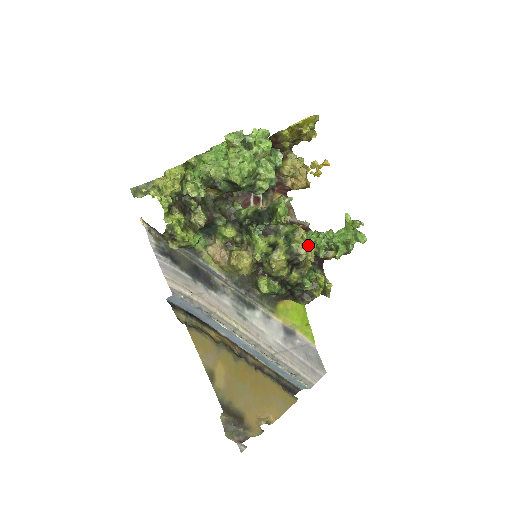
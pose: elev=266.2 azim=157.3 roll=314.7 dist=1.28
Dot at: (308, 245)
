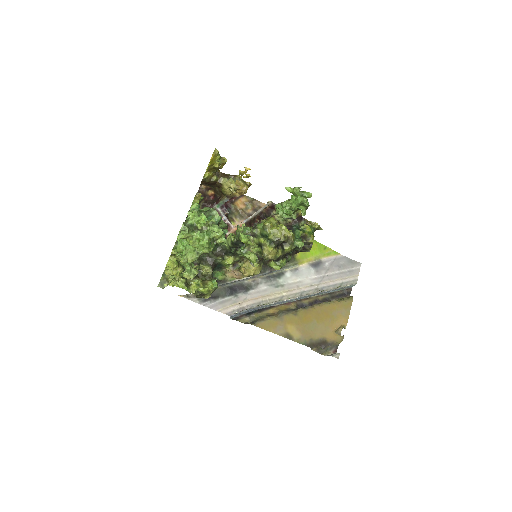
Dot at: (279, 228)
